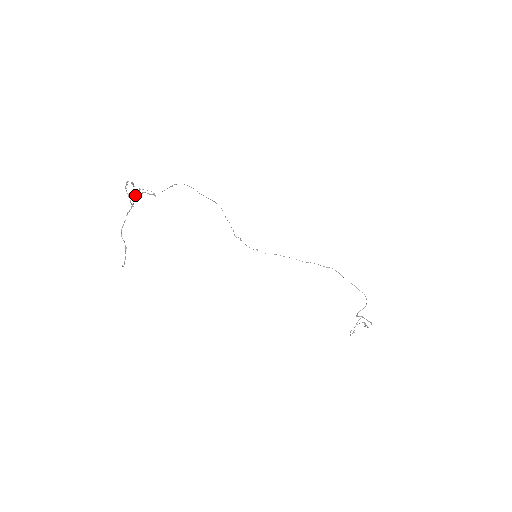
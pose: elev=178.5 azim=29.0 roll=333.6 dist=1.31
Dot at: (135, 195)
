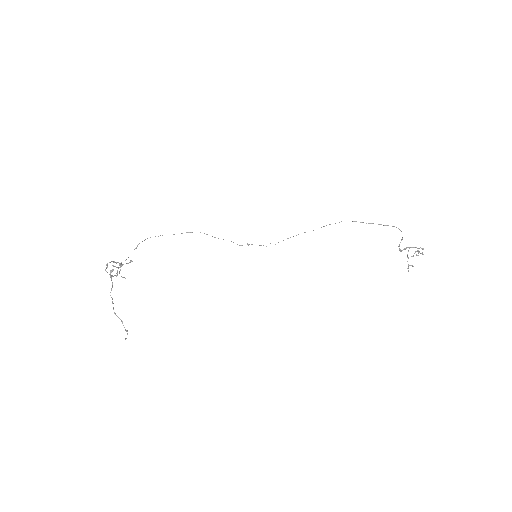
Dot at: (110, 274)
